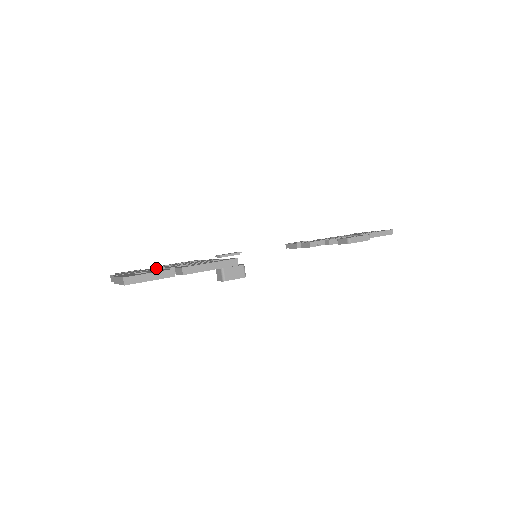
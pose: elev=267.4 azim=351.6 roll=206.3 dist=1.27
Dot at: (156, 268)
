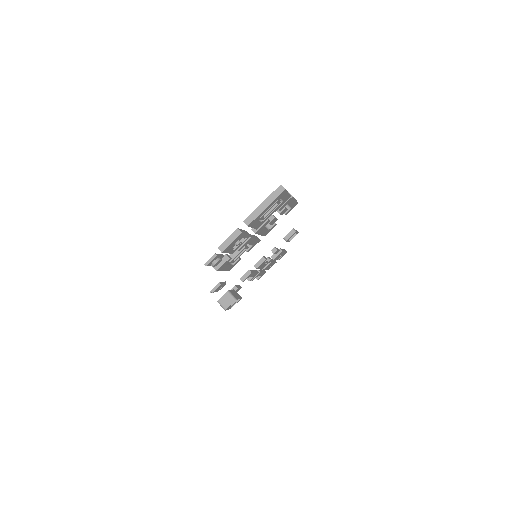
Dot at: (226, 255)
